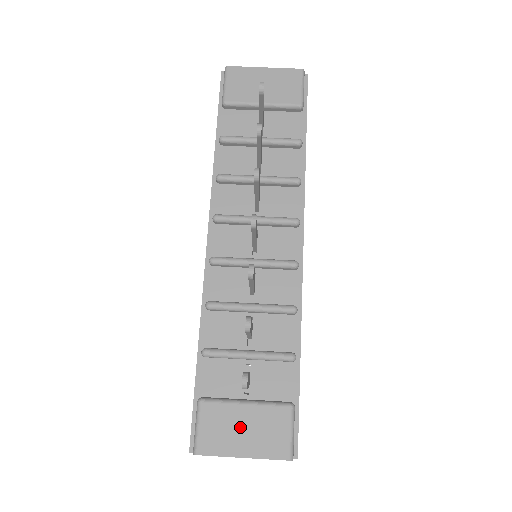
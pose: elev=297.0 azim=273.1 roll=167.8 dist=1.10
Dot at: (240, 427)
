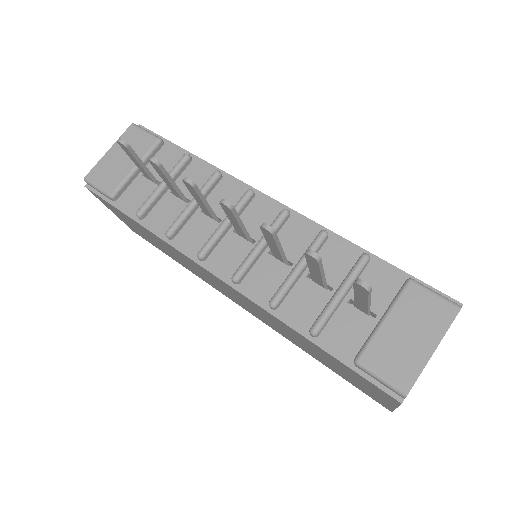
Dot at: (404, 337)
